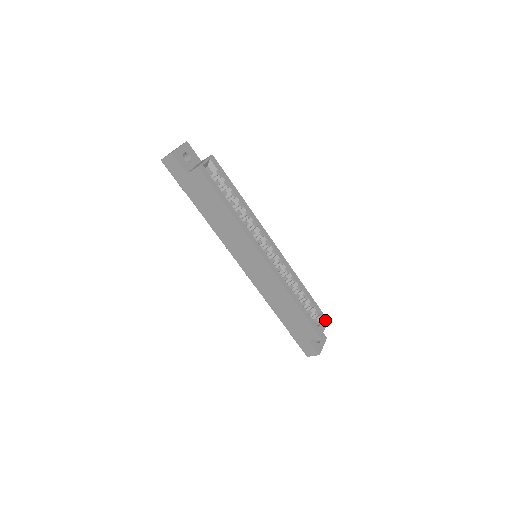
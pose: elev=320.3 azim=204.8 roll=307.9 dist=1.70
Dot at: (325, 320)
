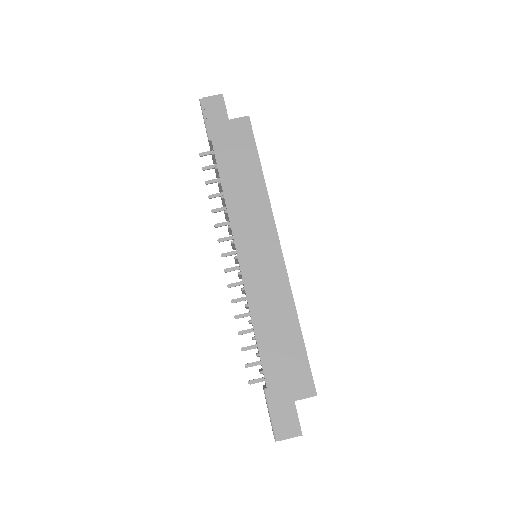
Dot at: occluded
